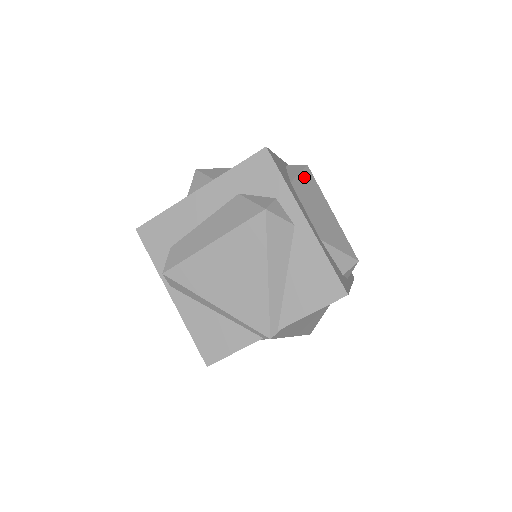
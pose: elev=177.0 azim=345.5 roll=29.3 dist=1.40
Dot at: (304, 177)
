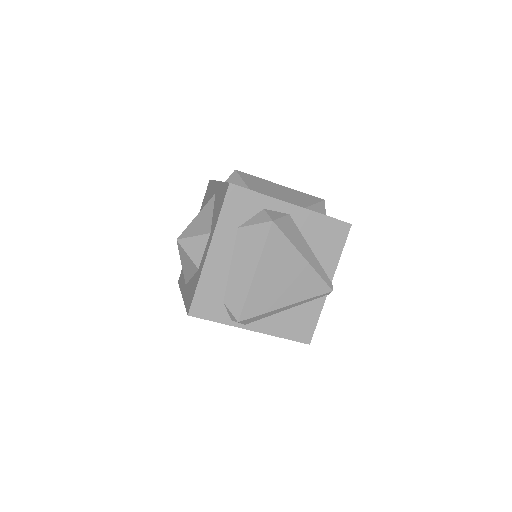
Dot at: (247, 180)
